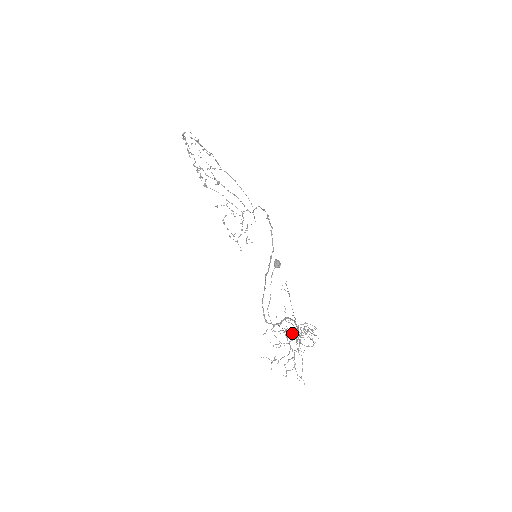
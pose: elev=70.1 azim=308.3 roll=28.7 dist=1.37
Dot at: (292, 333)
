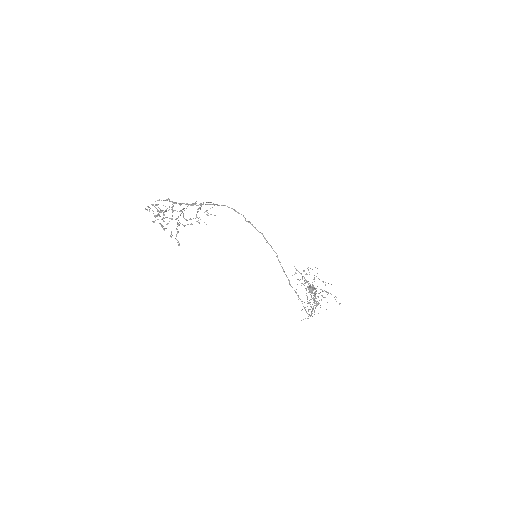
Dot at: occluded
